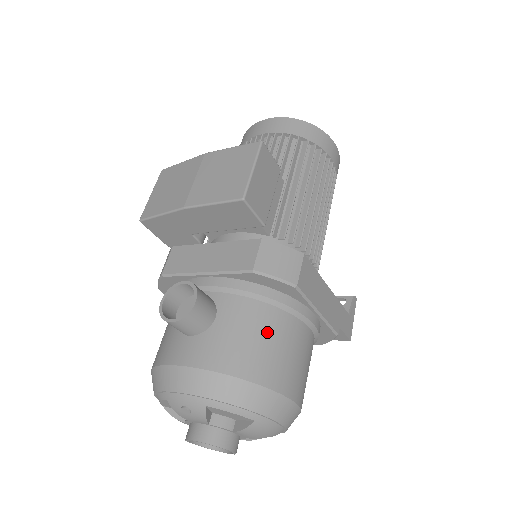
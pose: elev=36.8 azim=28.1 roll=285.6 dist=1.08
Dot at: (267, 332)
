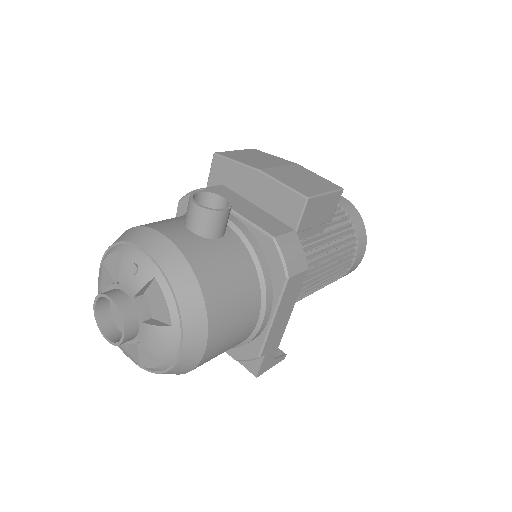
Dot at: (240, 284)
